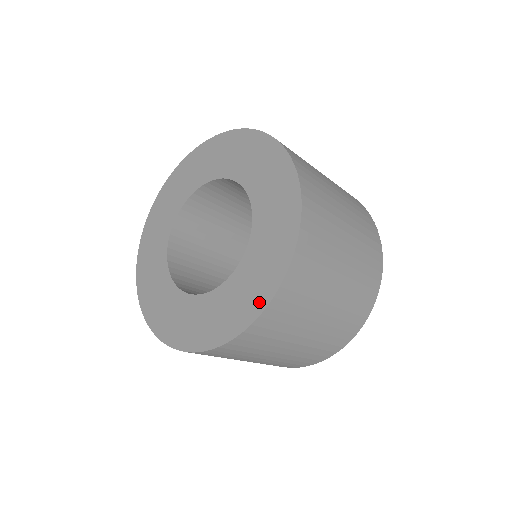
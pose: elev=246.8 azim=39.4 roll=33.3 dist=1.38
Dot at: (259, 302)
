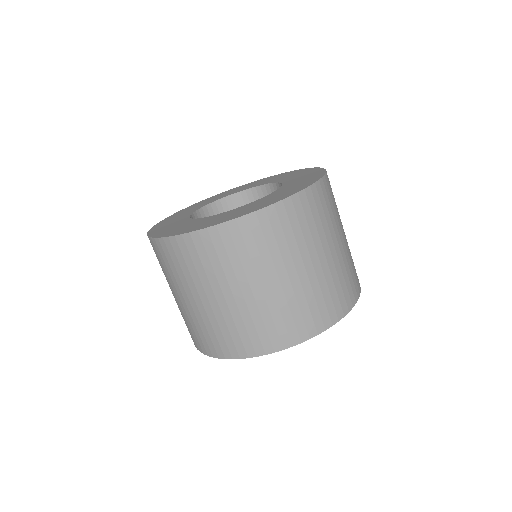
Dot at: (243, 214)
